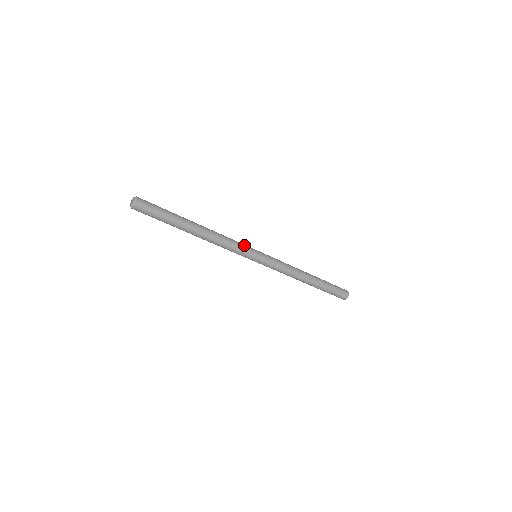
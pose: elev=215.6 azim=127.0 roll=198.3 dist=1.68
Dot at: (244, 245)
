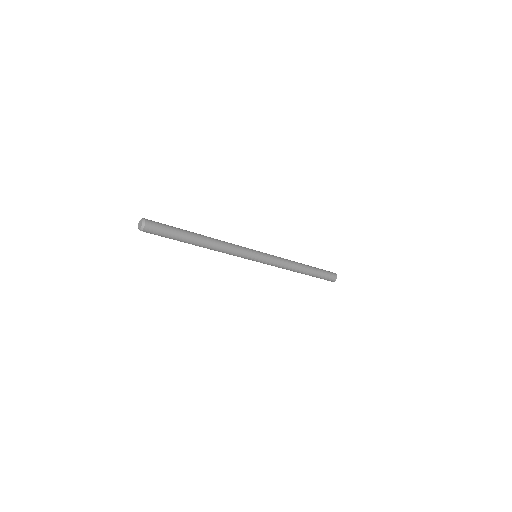
Dot at: (246, 250)
